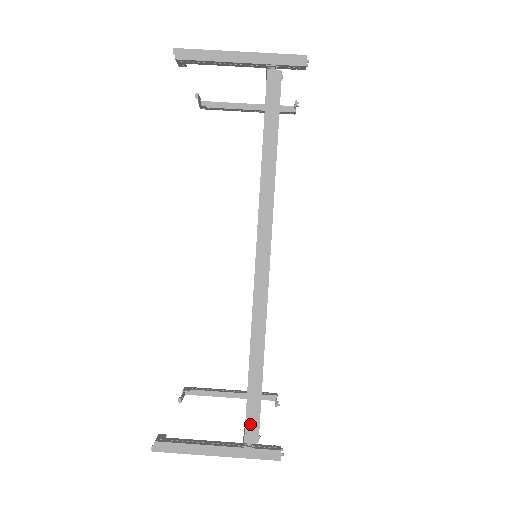
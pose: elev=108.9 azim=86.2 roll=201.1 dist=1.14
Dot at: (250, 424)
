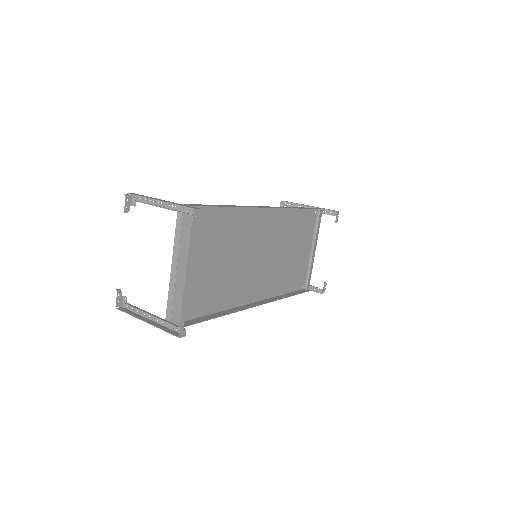
Dot at: (195, 205)
